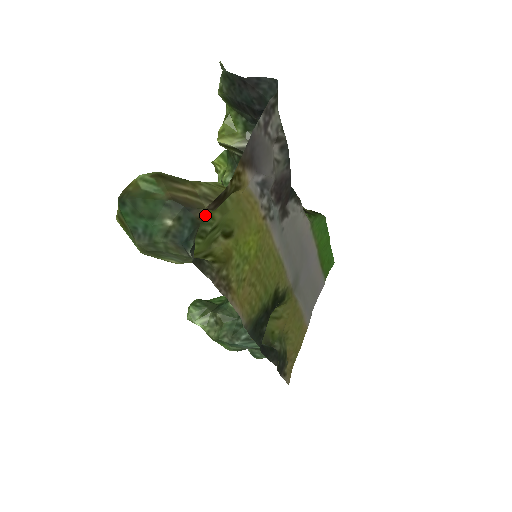
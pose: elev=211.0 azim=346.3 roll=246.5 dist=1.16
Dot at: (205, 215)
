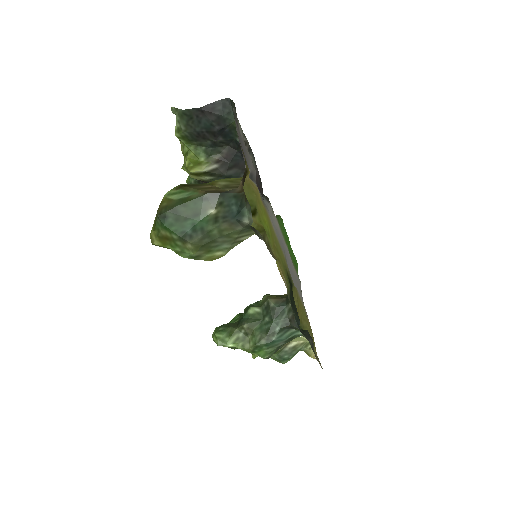
Dot at: occluded
